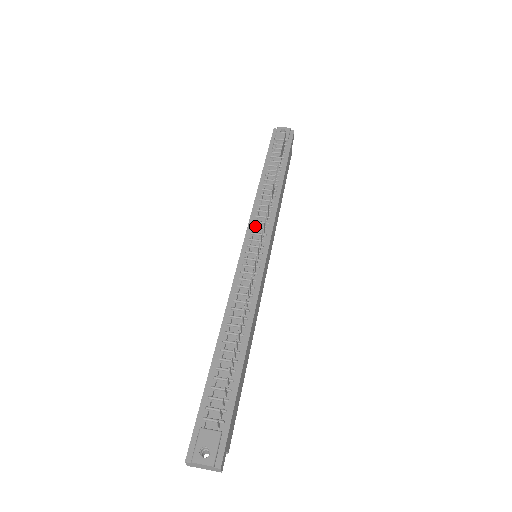
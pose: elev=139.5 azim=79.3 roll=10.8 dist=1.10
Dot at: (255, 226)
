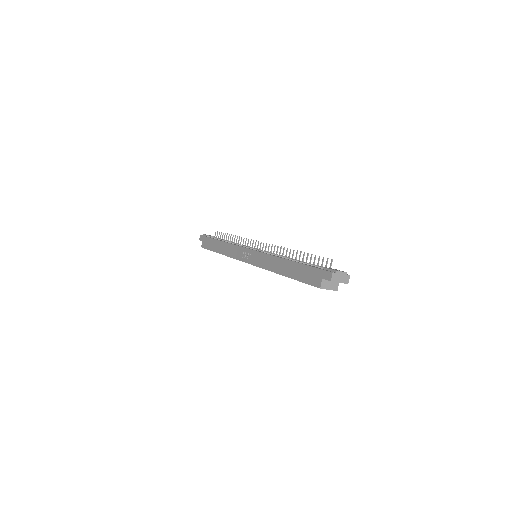
Dot at: occluded
